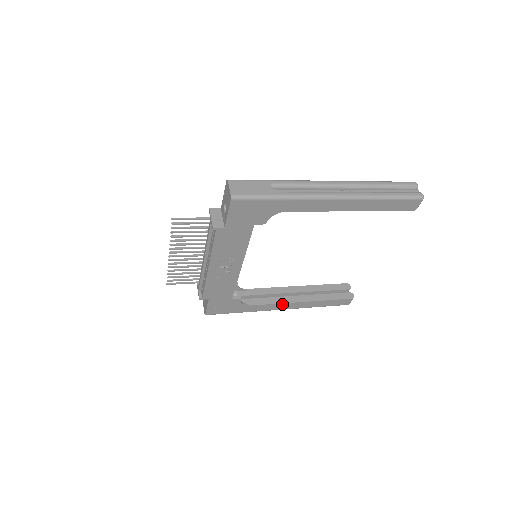
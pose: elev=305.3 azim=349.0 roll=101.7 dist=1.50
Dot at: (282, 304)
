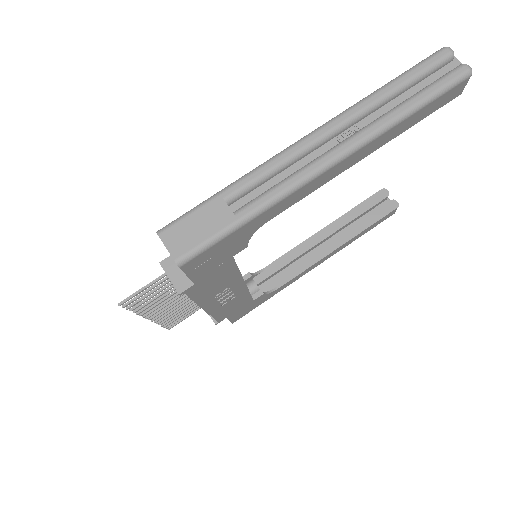
Dot at: (315, 264)
